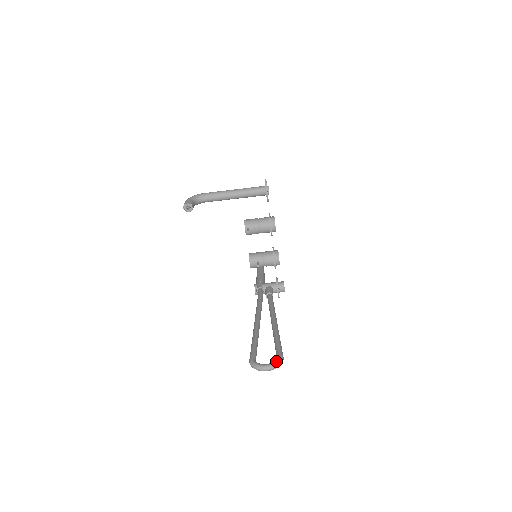
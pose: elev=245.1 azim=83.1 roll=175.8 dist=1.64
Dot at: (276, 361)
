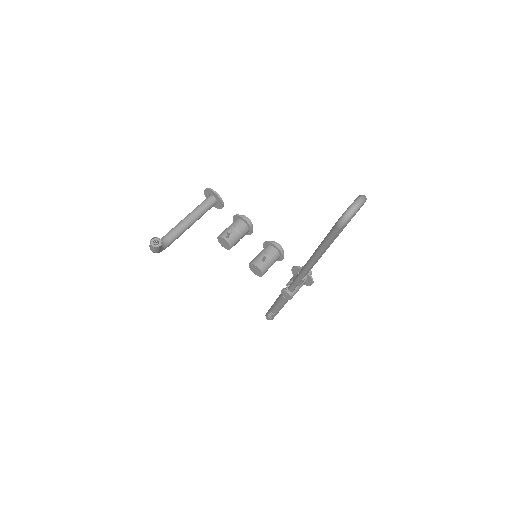
Dot at: (358, 196)
